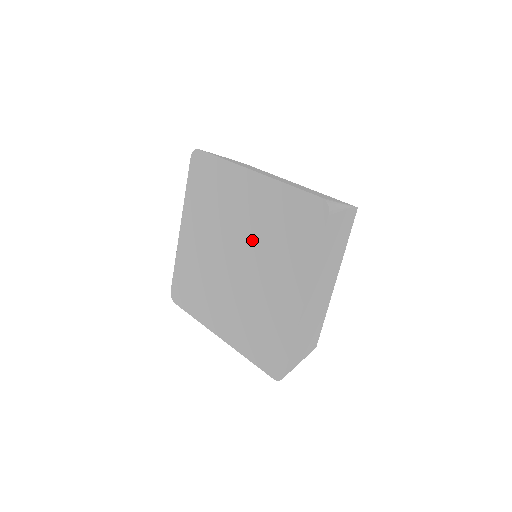
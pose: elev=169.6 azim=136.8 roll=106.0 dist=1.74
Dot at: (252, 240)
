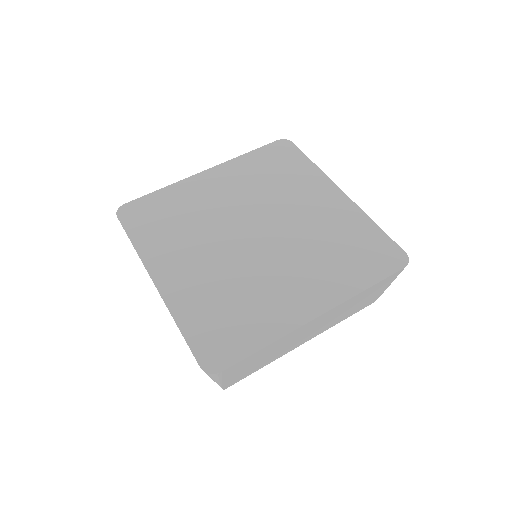
Dot at: (255, 204)
